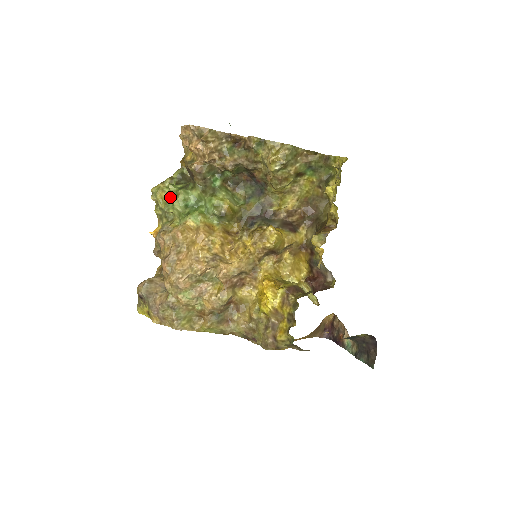
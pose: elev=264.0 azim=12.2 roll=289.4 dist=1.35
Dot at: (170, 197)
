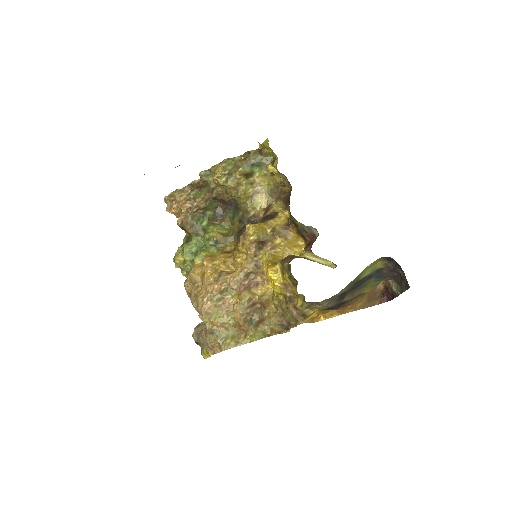
Dot at: occluded
